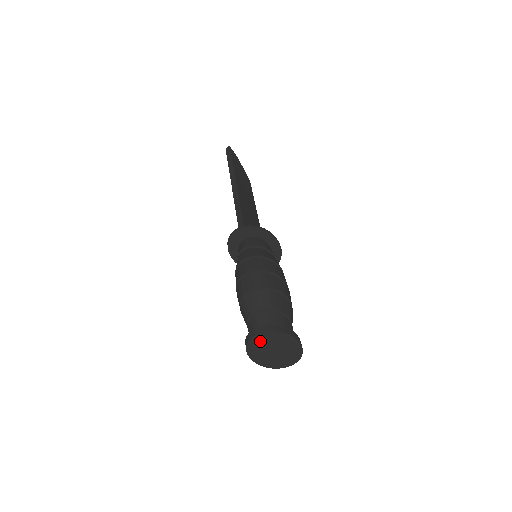
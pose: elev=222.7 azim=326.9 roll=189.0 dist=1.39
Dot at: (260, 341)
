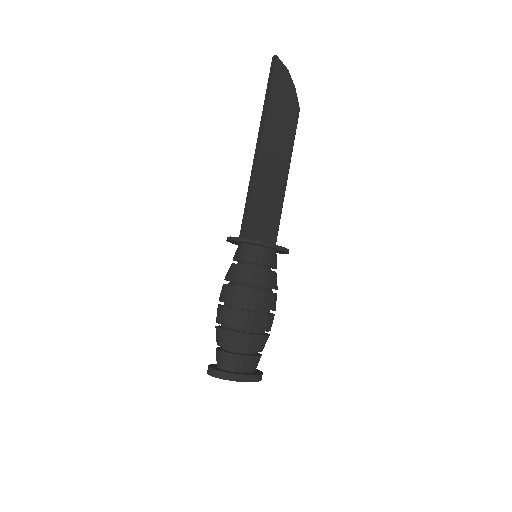
Dot at: occluded
